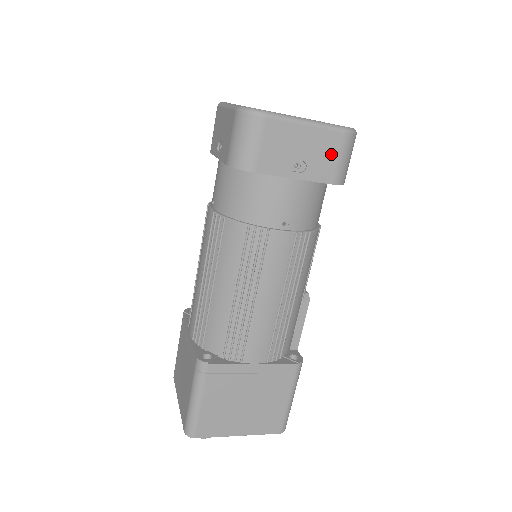
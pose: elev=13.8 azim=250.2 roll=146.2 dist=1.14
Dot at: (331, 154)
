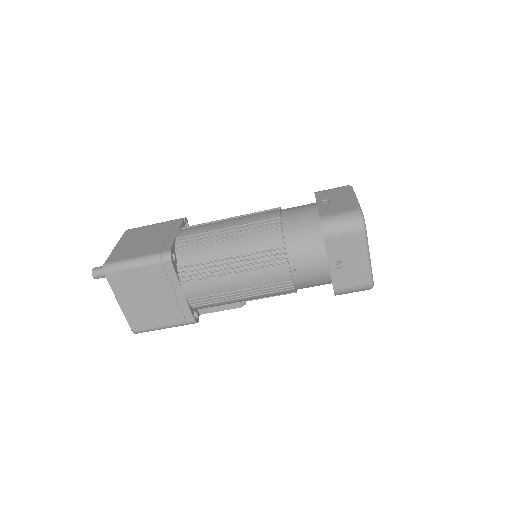
Dot at: (353, 280)
